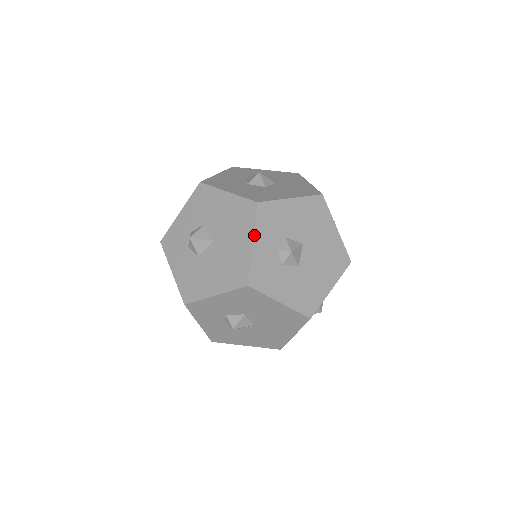
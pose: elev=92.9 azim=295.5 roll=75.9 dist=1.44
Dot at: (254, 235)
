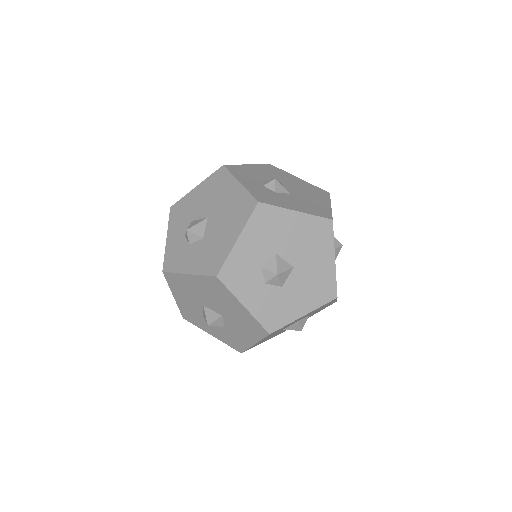
Dot at: (236, 179)
